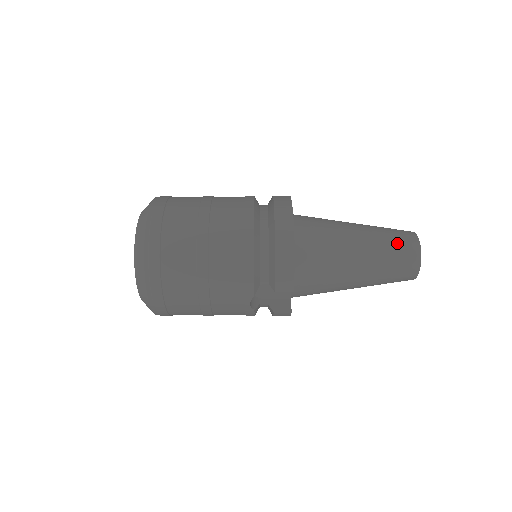
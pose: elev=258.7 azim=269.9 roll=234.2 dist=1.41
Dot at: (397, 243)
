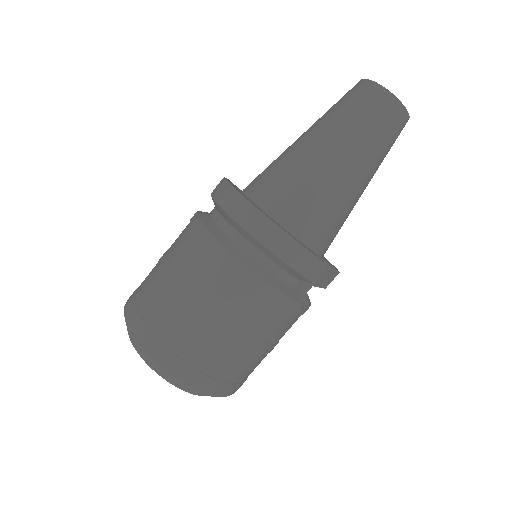
Dot at: (365, 113)
